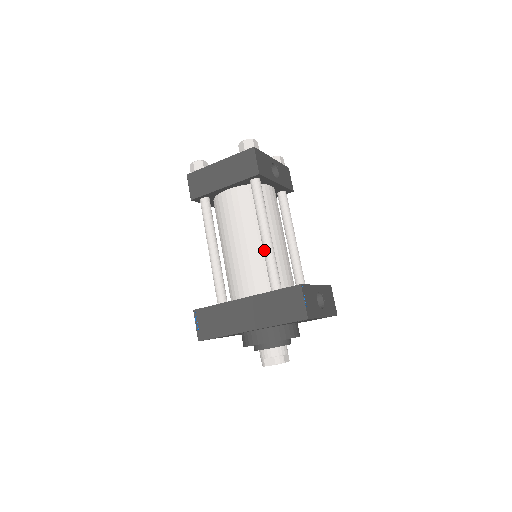
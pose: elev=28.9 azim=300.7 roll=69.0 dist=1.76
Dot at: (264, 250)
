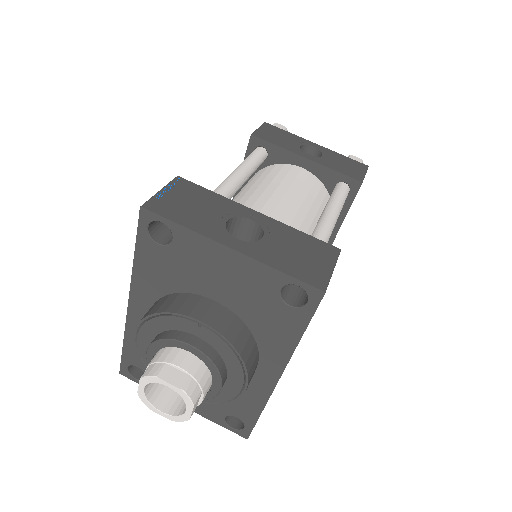
Dot at: occluded
